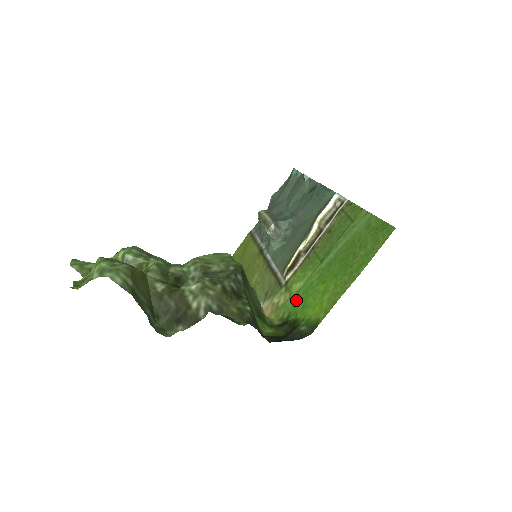
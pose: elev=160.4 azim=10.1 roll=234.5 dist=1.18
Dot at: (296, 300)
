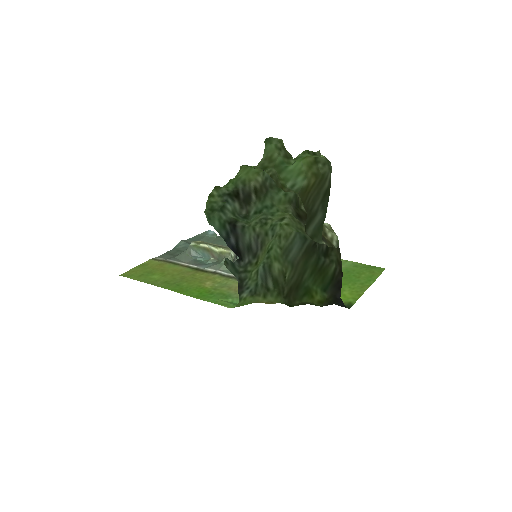
Dot at: occluded
